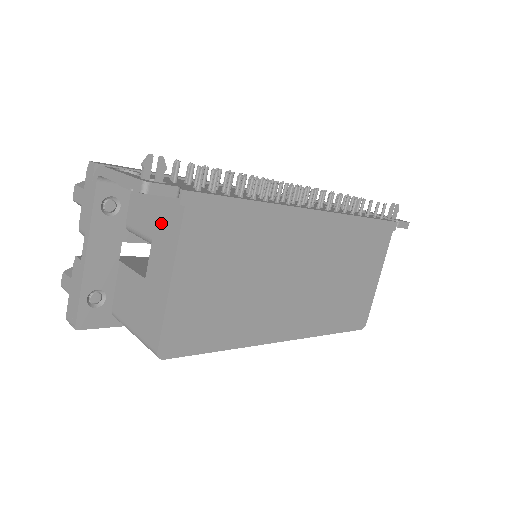
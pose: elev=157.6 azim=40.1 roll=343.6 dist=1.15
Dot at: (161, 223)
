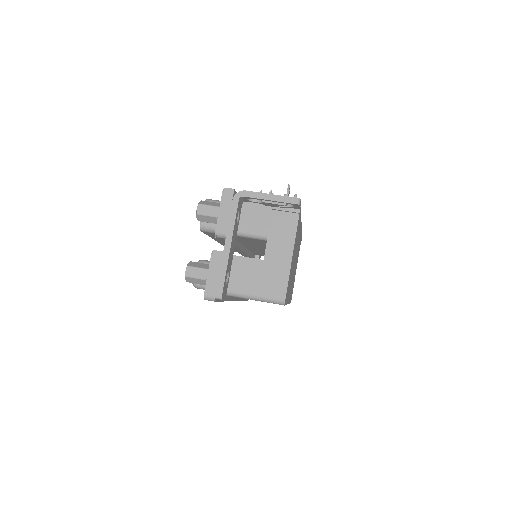
Dot at: (277, 225)
